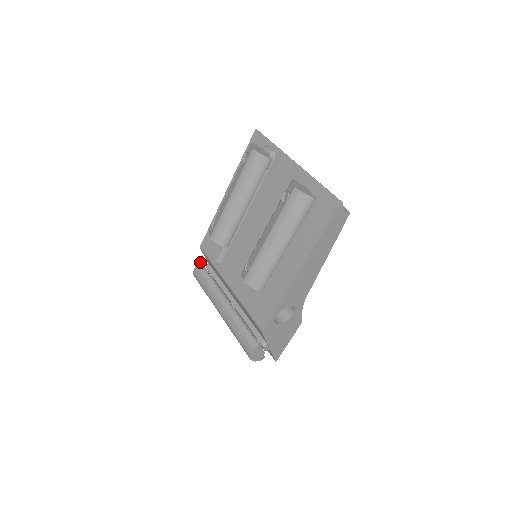
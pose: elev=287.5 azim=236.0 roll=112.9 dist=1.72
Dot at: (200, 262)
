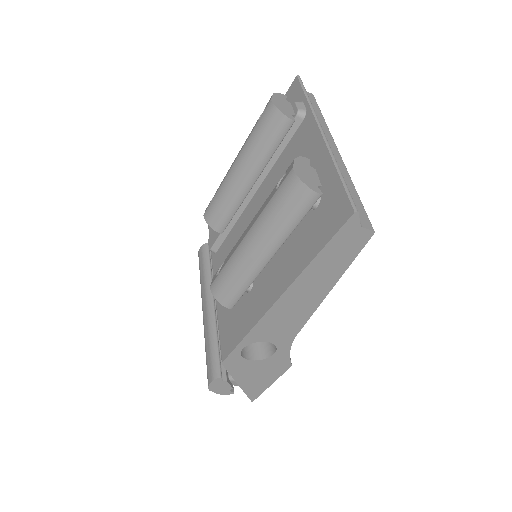
Dot at: occluded
